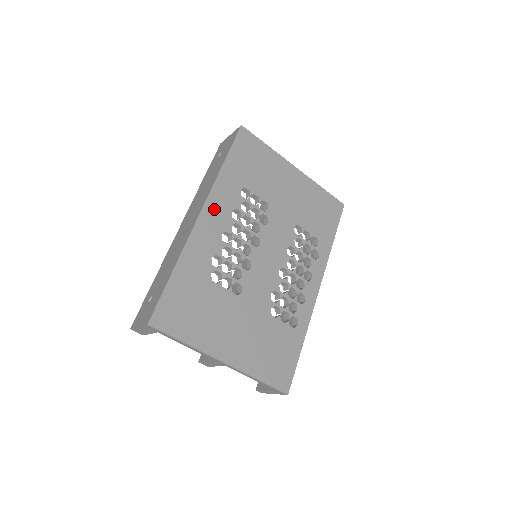
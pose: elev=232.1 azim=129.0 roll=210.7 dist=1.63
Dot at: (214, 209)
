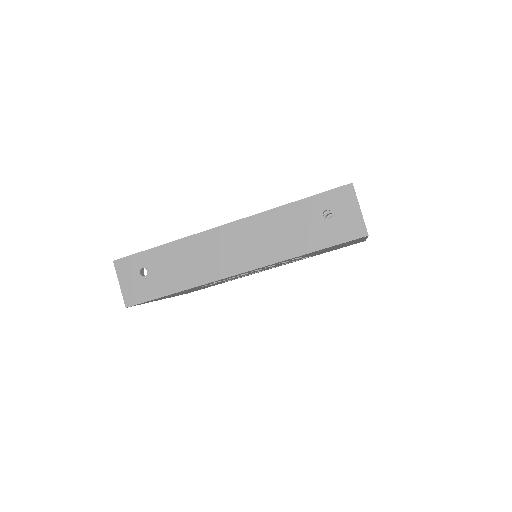
Dot at: occluded
